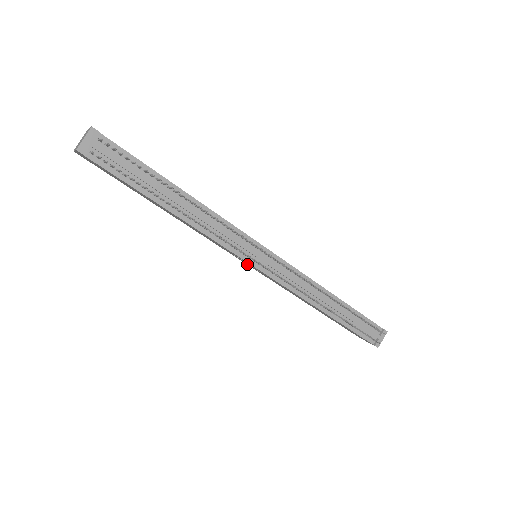
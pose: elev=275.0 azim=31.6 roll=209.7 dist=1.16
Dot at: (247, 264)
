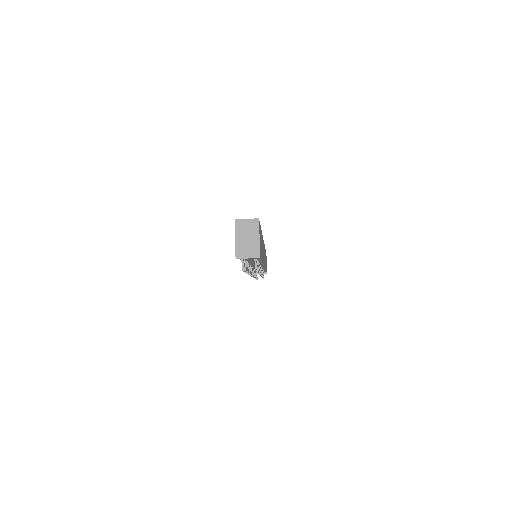
Dot at: occluded
